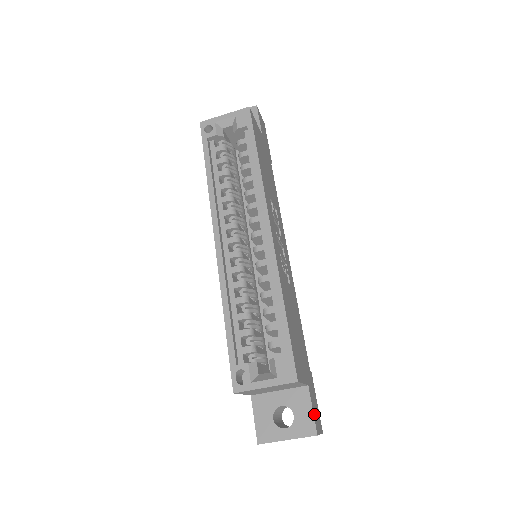
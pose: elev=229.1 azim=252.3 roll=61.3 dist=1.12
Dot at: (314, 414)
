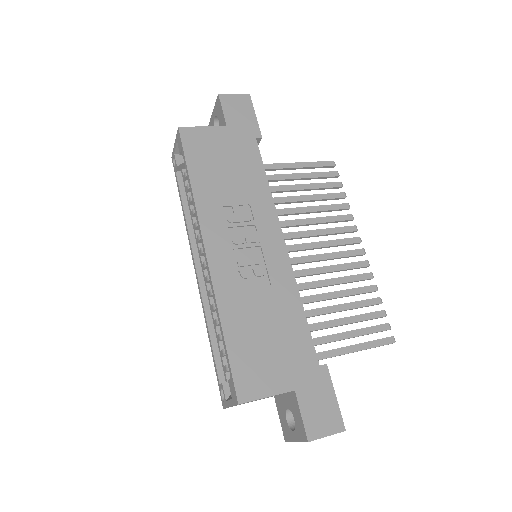
Dot at: (307, 419)
